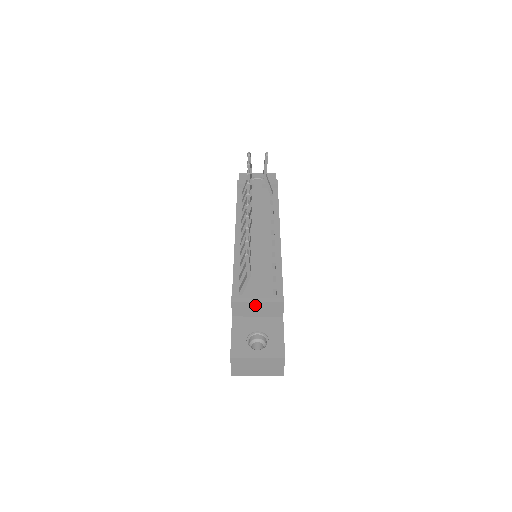
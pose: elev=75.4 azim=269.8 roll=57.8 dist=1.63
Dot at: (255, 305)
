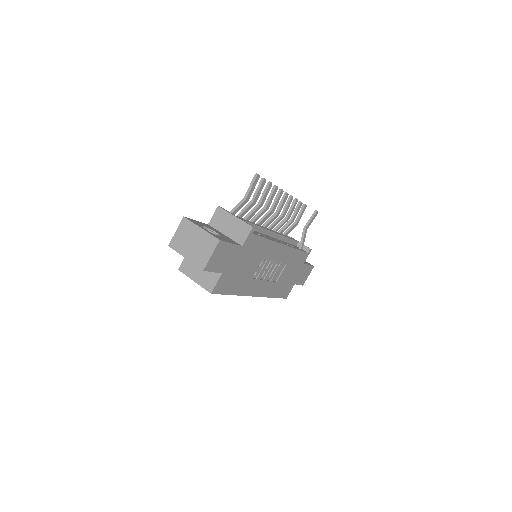
Dot at: (231, 219)
